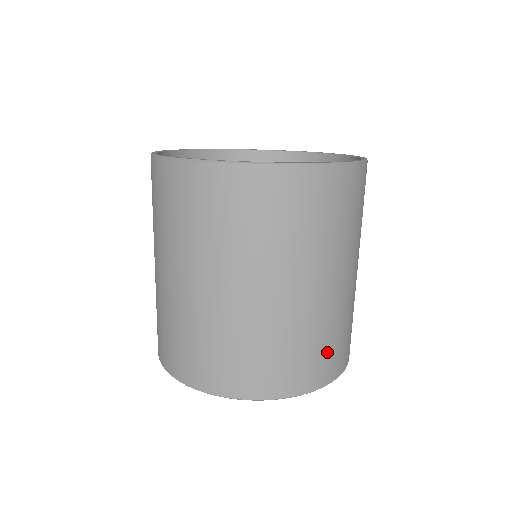
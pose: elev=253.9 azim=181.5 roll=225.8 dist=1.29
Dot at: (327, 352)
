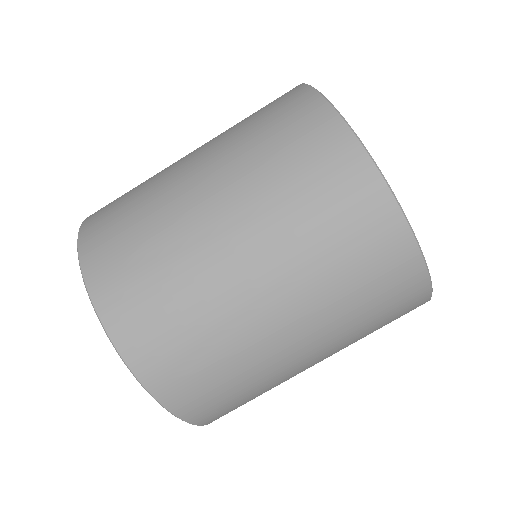
Dot at: occluded
